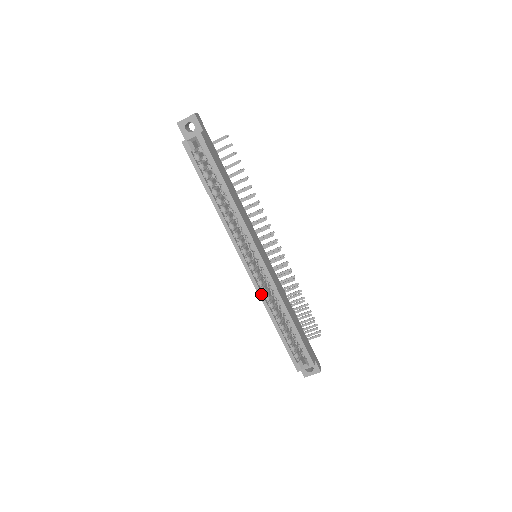
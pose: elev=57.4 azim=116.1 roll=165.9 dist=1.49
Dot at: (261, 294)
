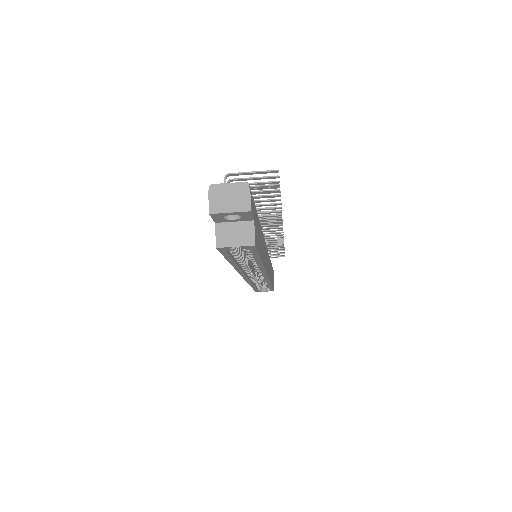
Dot at: (250, 282)
